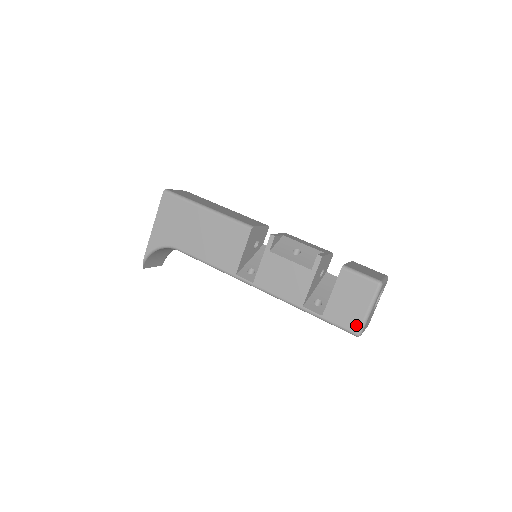
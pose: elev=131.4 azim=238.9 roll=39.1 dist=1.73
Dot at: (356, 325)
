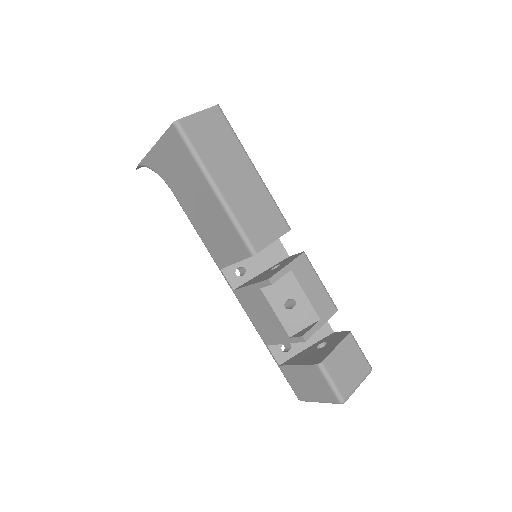
Dot at: (302, 396)
